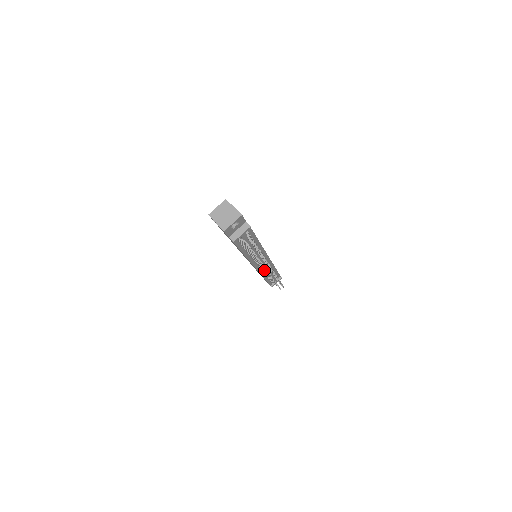
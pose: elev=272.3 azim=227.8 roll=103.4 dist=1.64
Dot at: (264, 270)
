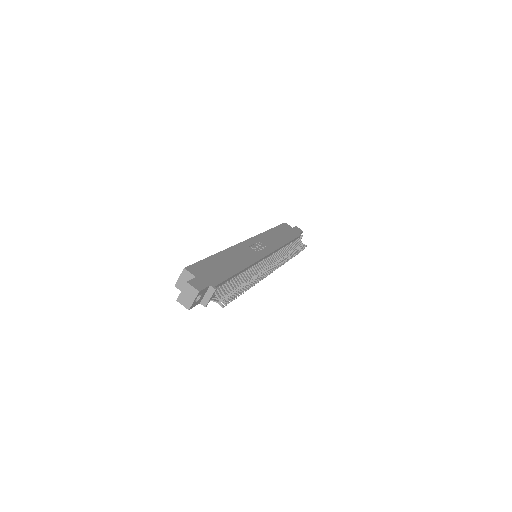
Dot at: occluded
